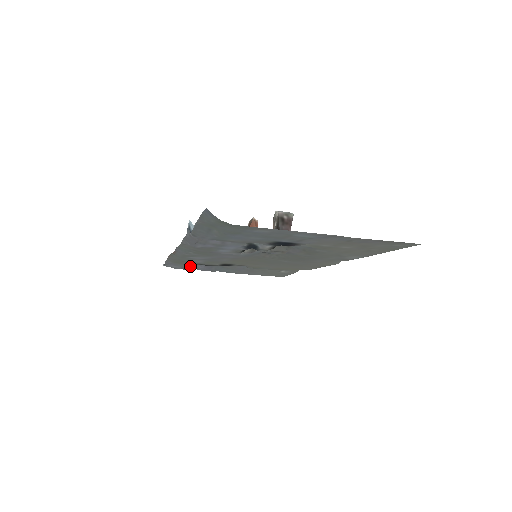
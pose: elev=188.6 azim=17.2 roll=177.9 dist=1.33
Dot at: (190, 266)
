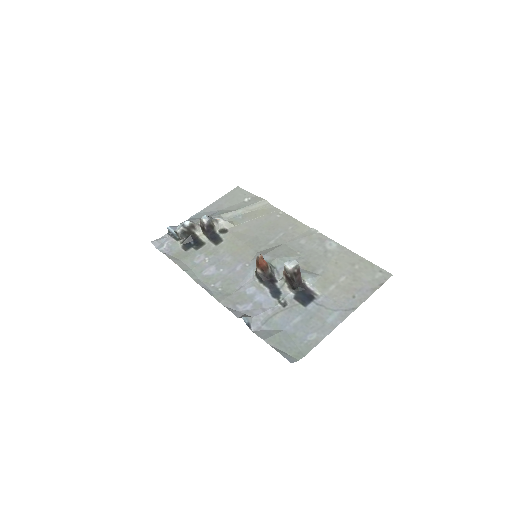
Dot at: (177, 238)
